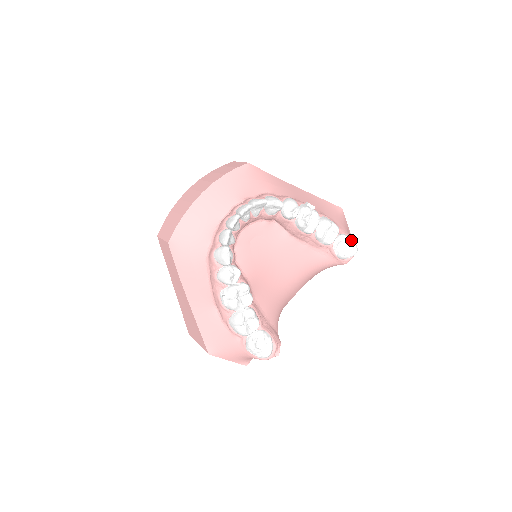
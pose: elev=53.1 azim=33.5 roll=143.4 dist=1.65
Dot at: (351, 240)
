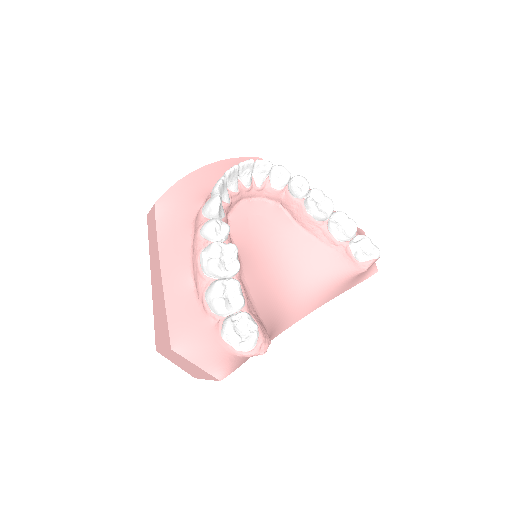
Dot at: (372, 243)
